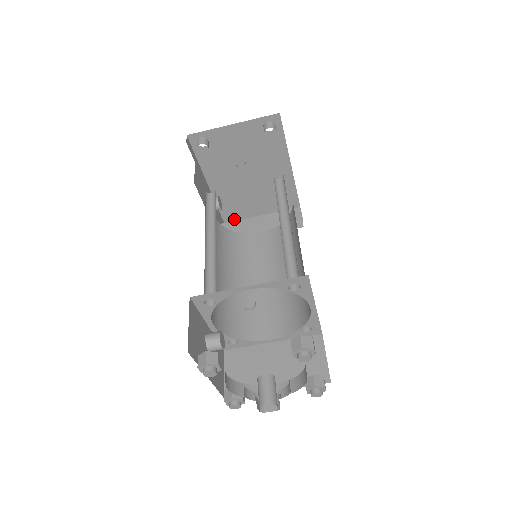
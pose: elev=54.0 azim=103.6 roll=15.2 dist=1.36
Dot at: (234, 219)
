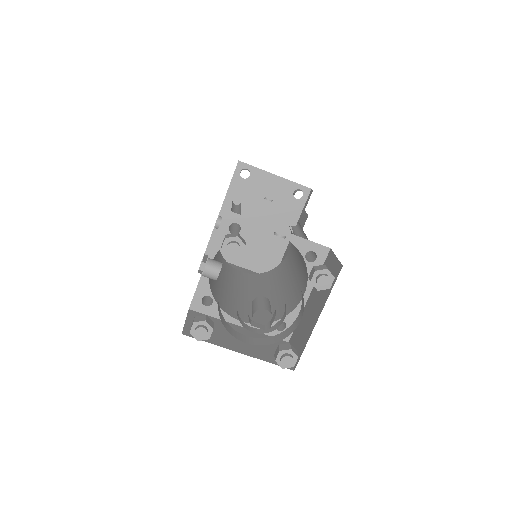
Dot at: occluded
